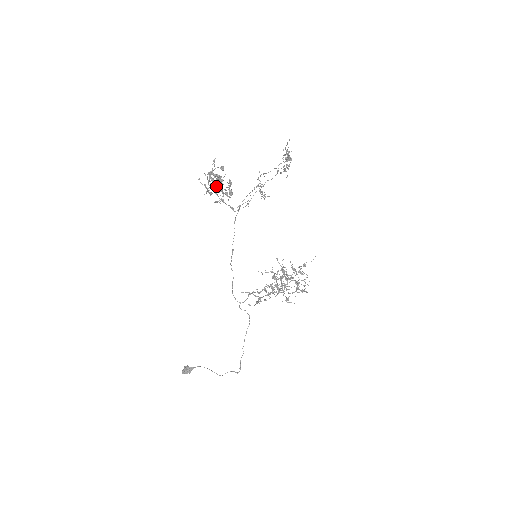
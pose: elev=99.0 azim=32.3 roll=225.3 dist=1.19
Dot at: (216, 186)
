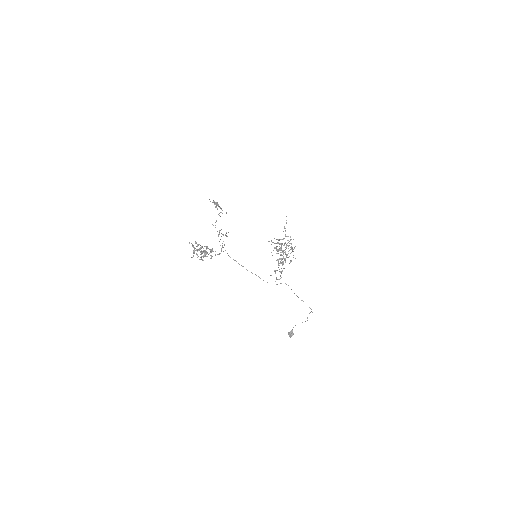
Dot at: occluded
